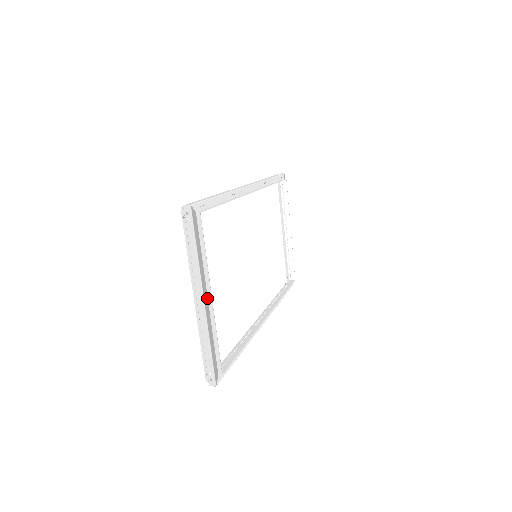
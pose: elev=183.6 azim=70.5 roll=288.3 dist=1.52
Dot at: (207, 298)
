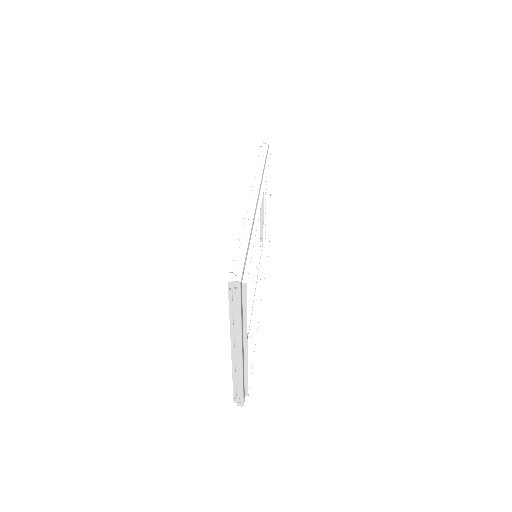
Dot at: (243, 346)
